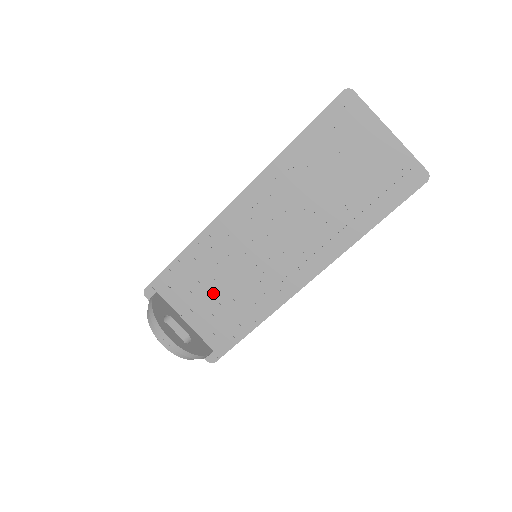
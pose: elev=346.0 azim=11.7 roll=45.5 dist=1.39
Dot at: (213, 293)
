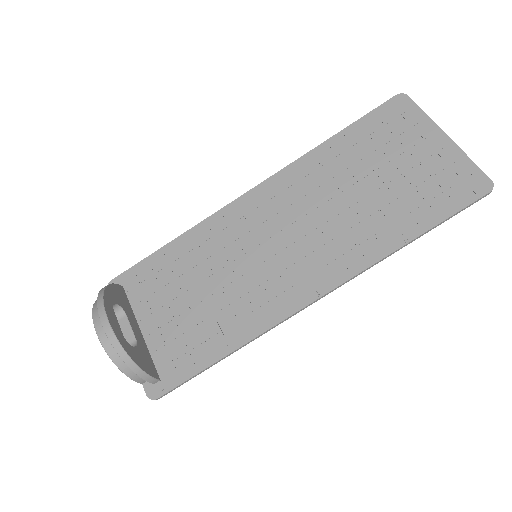
Dot at: (189, 297)
